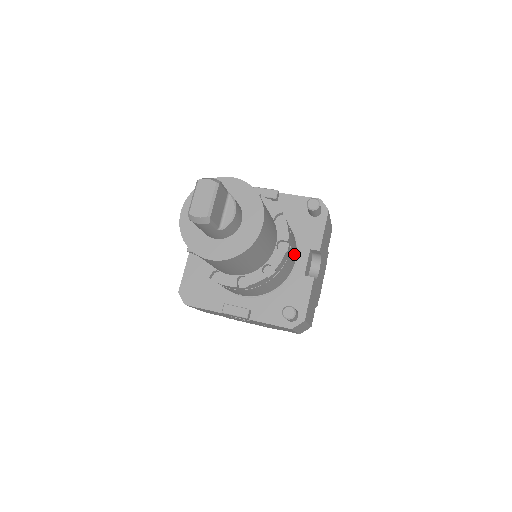
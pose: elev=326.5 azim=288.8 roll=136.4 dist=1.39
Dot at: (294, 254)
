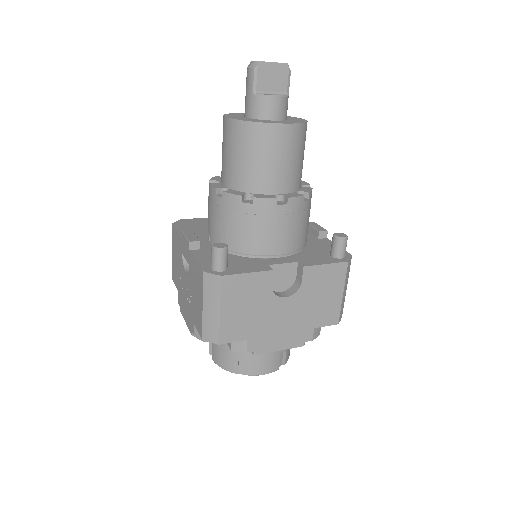
Dot at: (282, 243)
